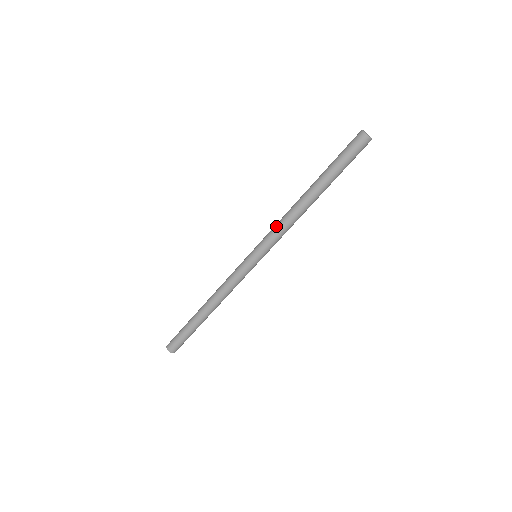
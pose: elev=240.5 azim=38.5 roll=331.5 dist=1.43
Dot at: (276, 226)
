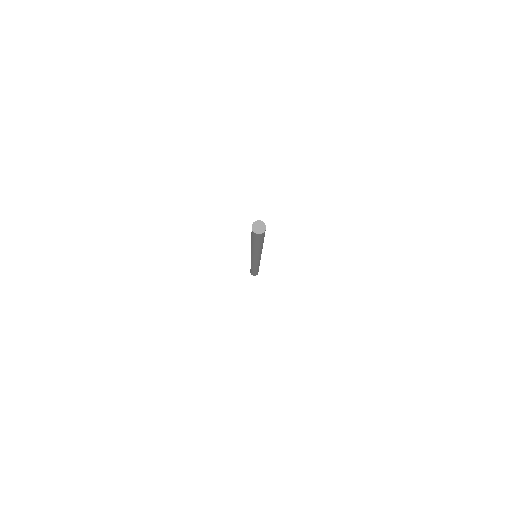
Dot at: occluded
